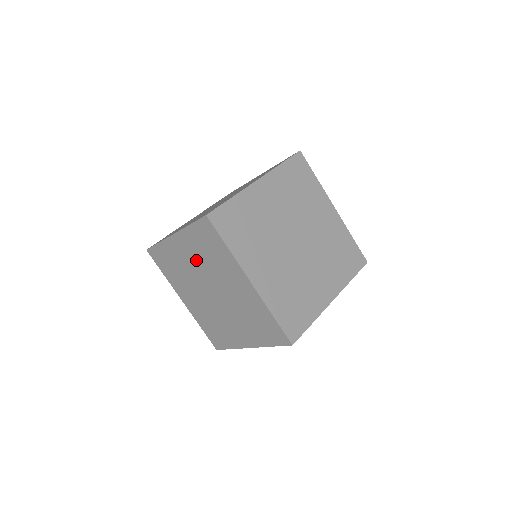
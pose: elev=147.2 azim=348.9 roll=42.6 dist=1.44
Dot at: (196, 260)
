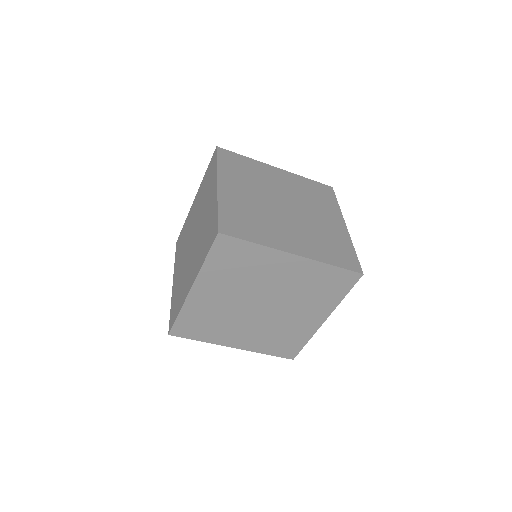
Dot at: (229, 290)
